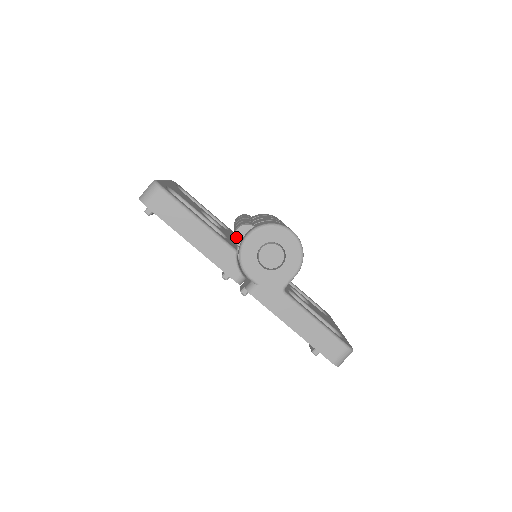
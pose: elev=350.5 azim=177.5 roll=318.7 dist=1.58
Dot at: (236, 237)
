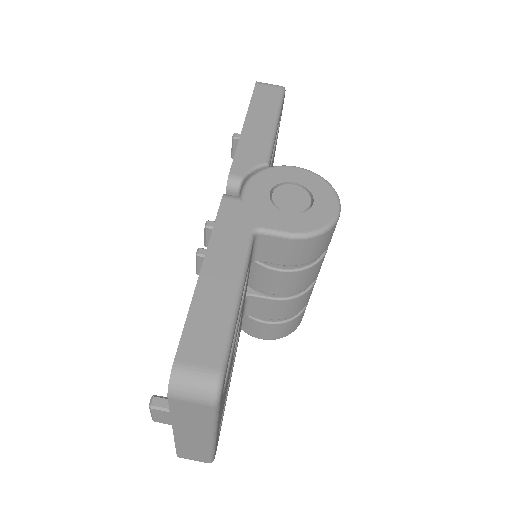
Dot at: occluded
